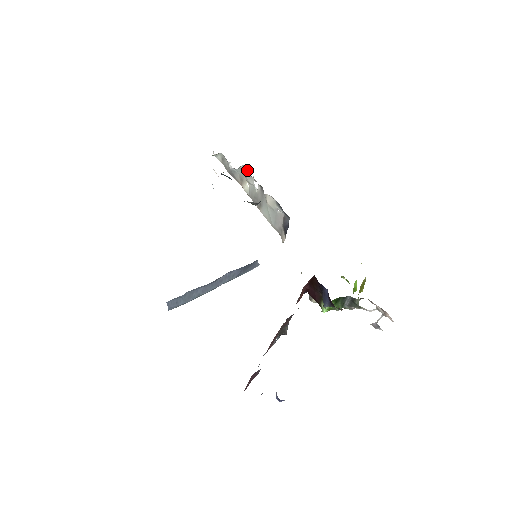
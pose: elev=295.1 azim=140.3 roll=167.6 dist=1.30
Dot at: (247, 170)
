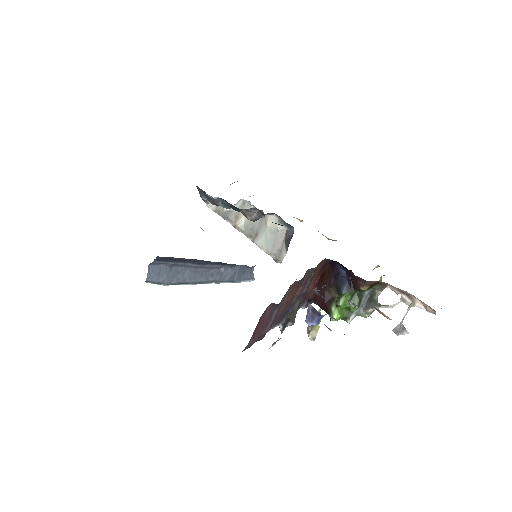
Dot at: (247, 201)
